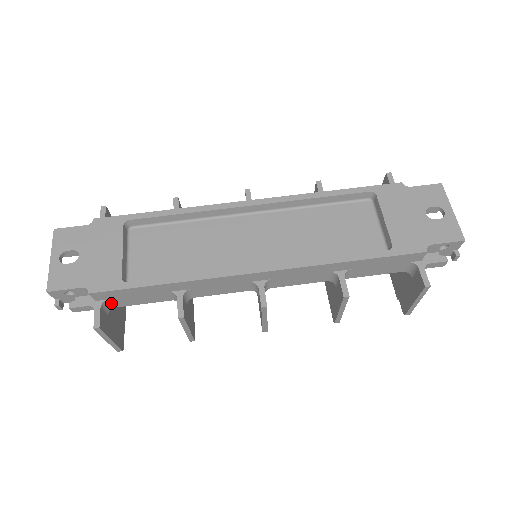
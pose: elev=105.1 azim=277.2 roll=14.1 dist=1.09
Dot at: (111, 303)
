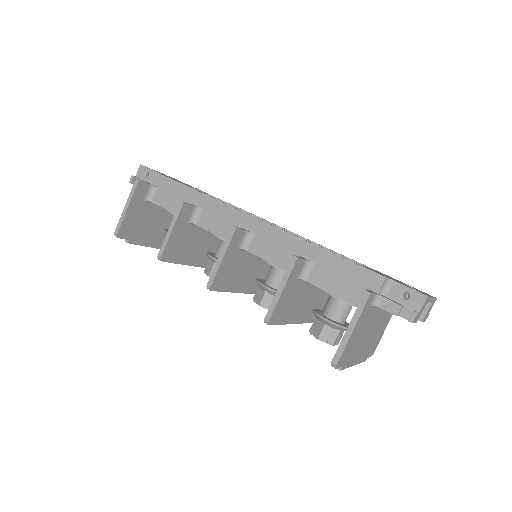
Dot at: (155, 194)
